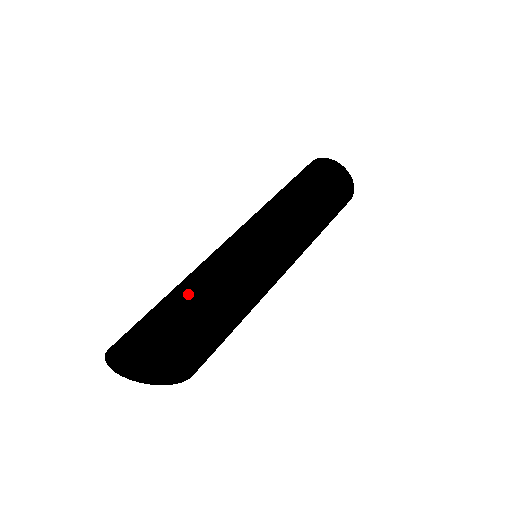
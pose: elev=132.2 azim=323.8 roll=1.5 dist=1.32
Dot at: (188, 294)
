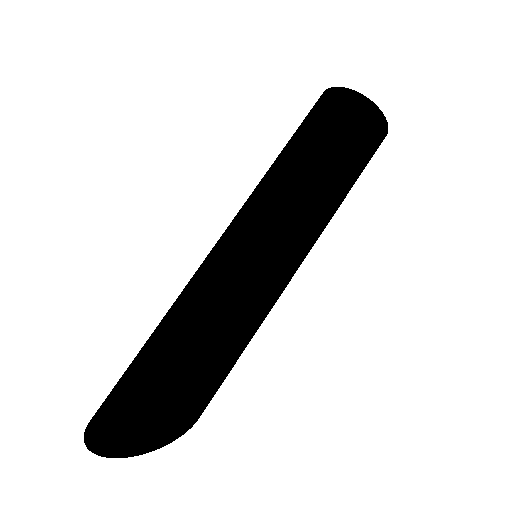
Dot at: (159, 338)
